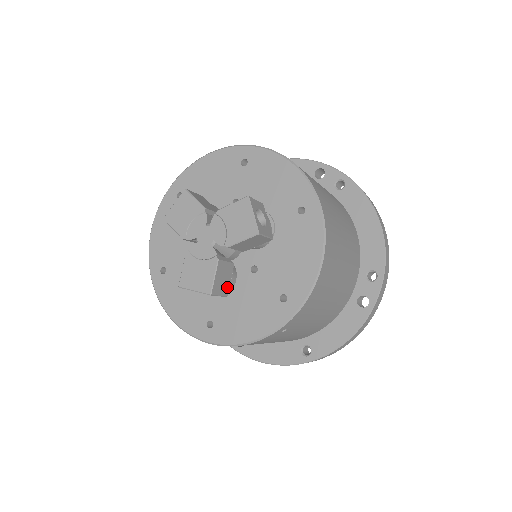
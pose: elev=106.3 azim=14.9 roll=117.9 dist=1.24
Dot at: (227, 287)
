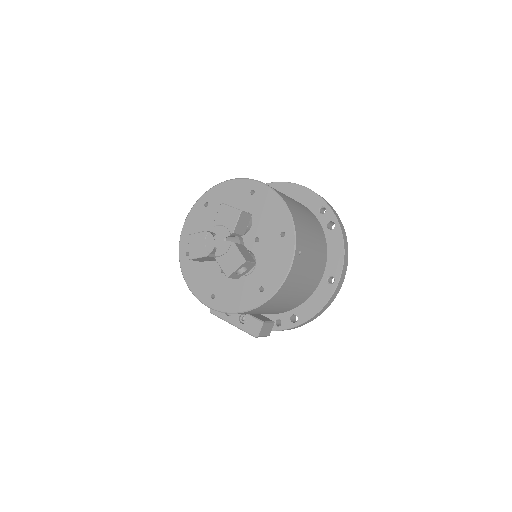
Dot at: (251, 258)
